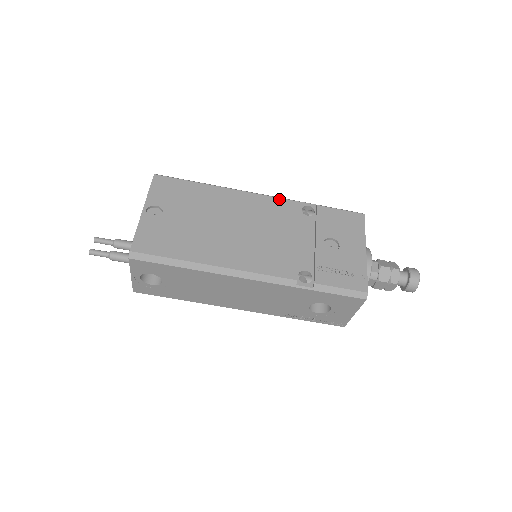
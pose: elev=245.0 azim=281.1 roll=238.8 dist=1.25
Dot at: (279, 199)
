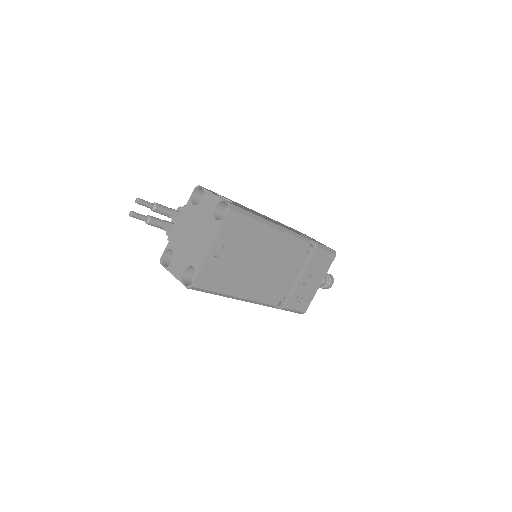
Dot at: (299, 240)
